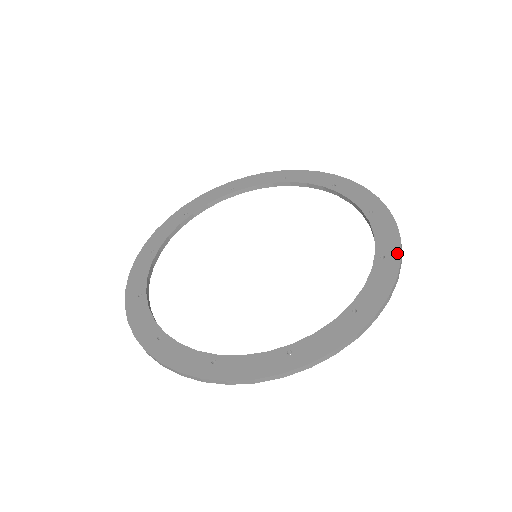
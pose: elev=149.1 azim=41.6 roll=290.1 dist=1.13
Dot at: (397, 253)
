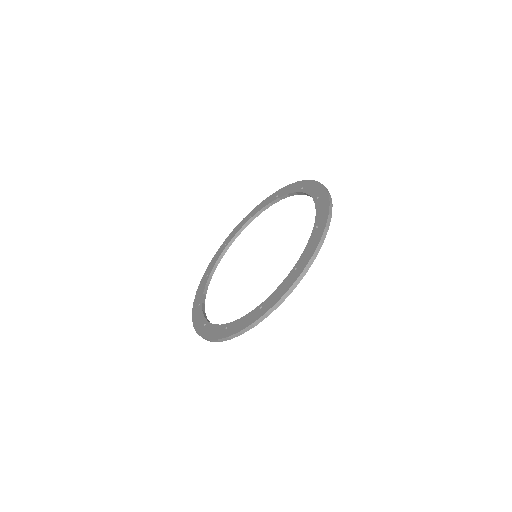
Dot at: (303, 267)
